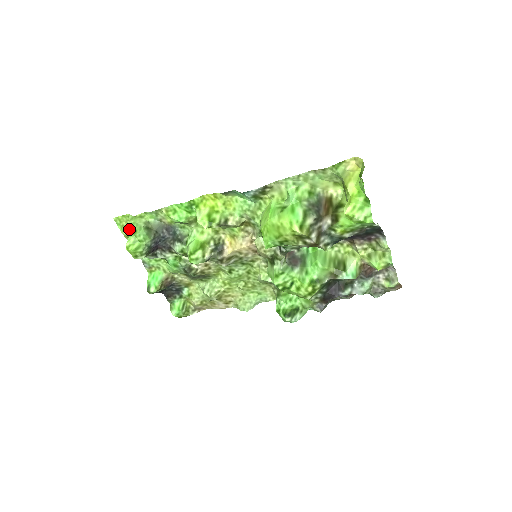
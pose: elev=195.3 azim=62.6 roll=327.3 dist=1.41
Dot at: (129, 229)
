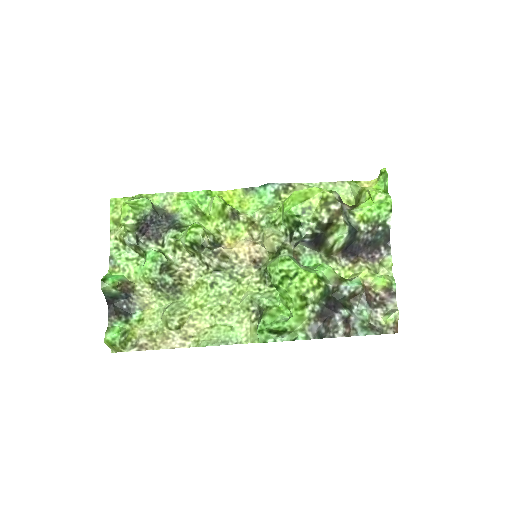
Dot at: (120, 213)
